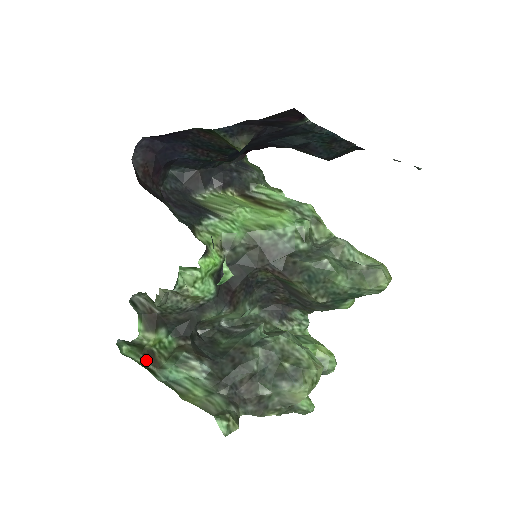
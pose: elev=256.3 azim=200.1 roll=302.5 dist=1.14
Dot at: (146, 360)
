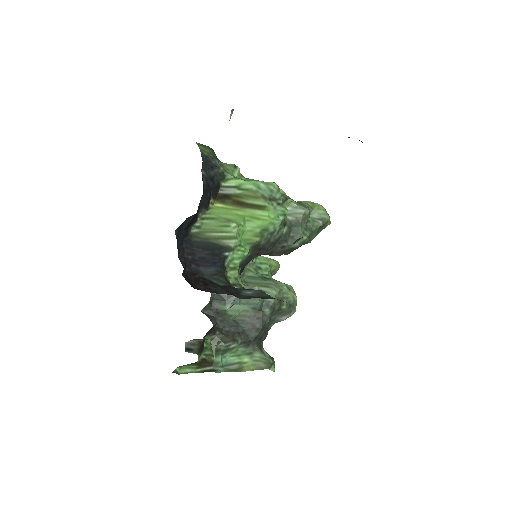
Dot at: (202, 367)
